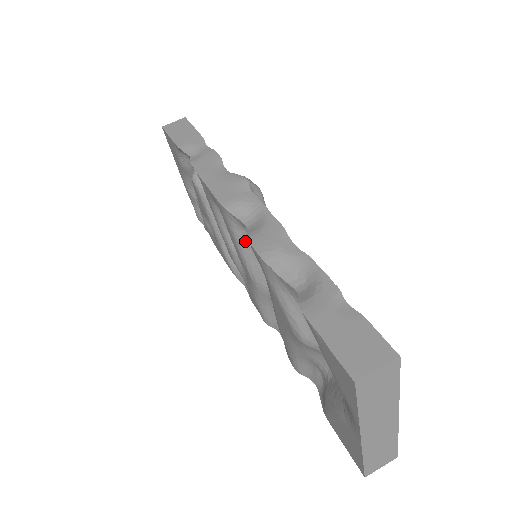
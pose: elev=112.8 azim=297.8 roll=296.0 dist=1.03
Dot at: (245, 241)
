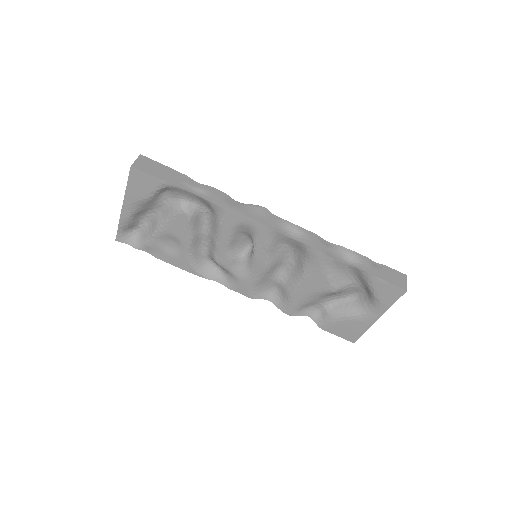
Dot at: (275, 248)
